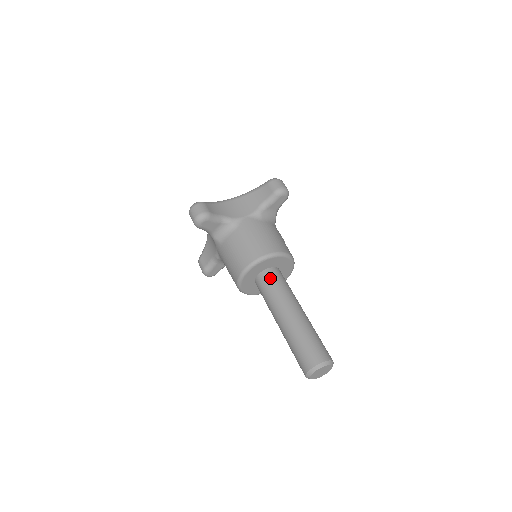
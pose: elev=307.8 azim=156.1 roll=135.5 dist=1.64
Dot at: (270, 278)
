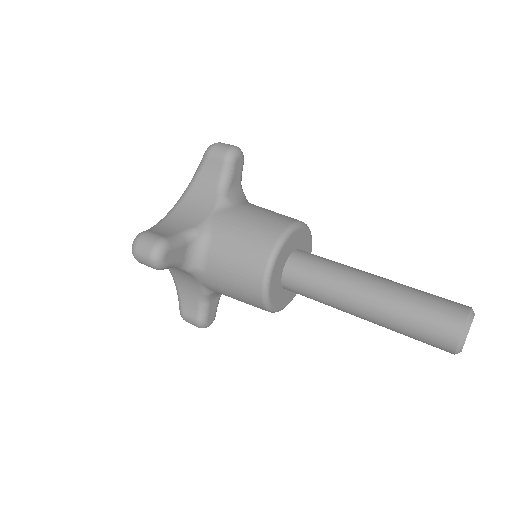
Dot at: (302, 266)
